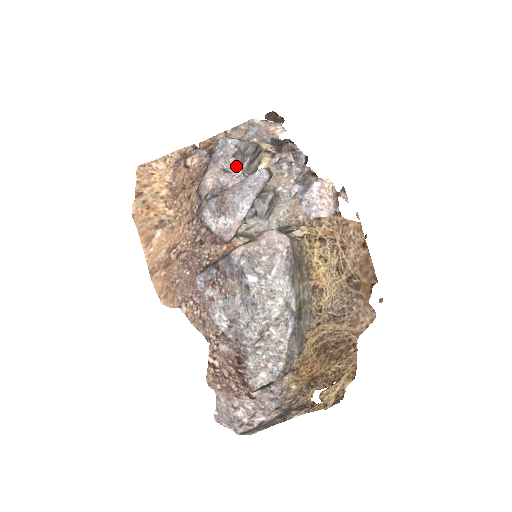
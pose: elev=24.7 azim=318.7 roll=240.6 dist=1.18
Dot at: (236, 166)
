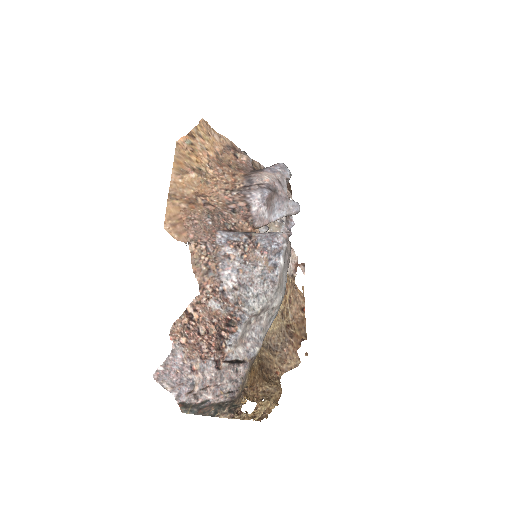
Dot at: (286, 186)
